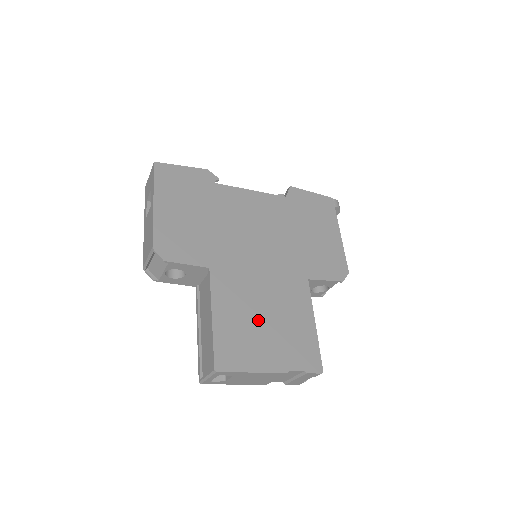
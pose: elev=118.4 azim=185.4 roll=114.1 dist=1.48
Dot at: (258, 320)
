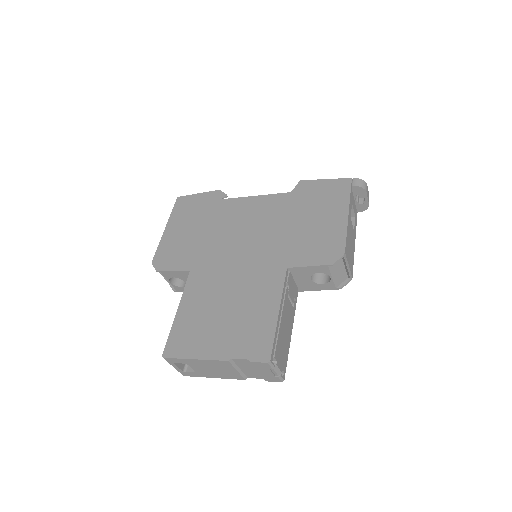
Dot at: (217, 312)
